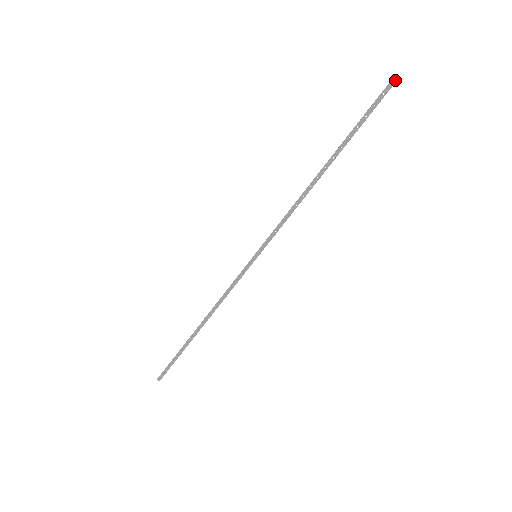
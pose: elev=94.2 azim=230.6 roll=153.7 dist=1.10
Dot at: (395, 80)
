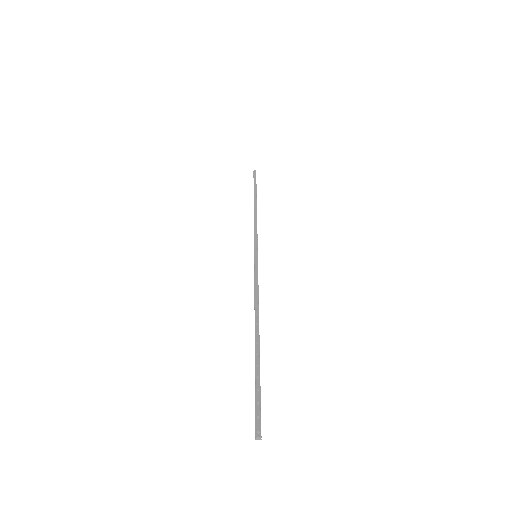
Dot at: (255, 171)
